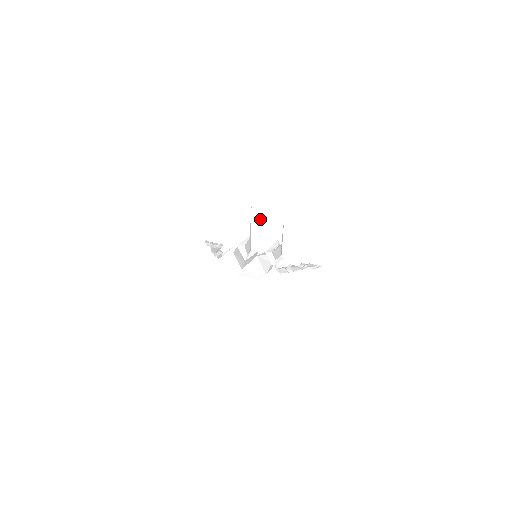
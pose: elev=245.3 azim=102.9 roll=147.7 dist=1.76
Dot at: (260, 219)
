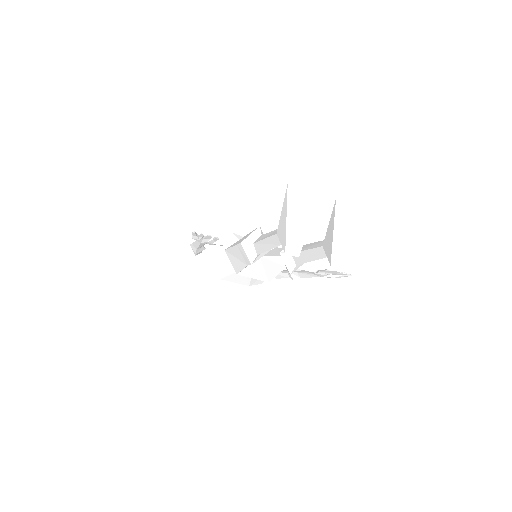
Dot at: (300, 205)
